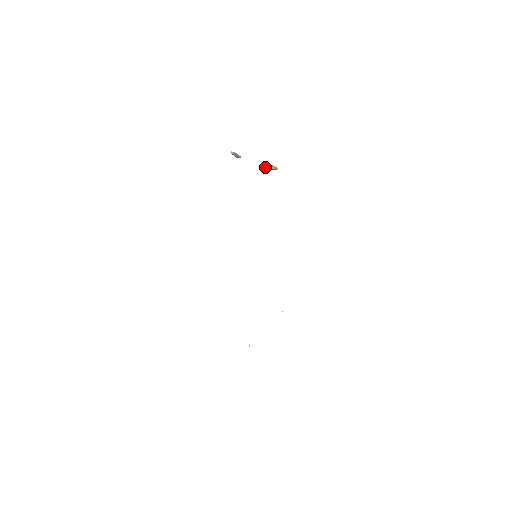
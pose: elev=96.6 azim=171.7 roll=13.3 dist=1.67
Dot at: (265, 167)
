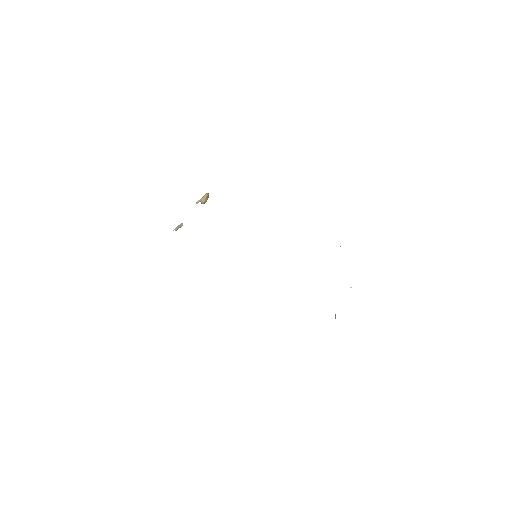
Dot at: occluded
